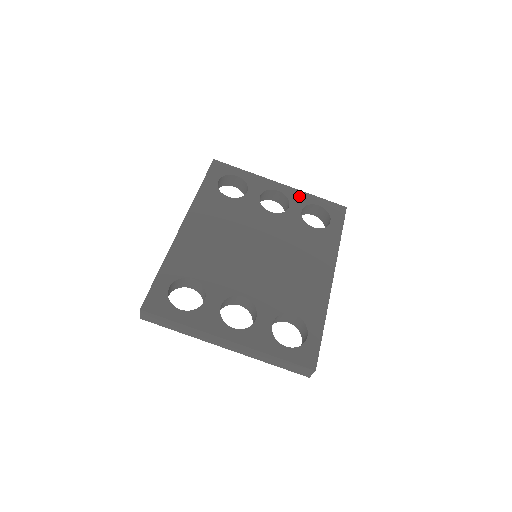
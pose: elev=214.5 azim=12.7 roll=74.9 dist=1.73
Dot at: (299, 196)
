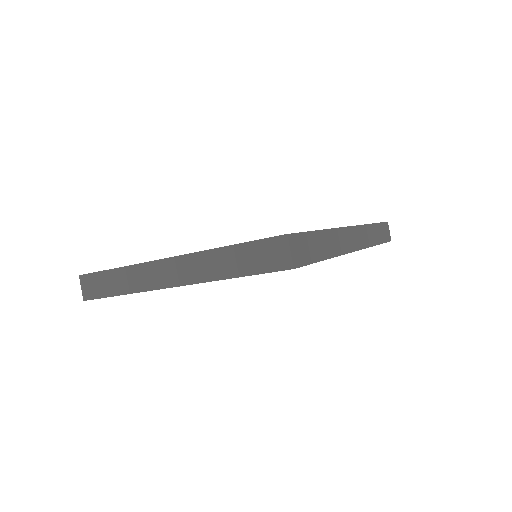
Dot at: occluded
